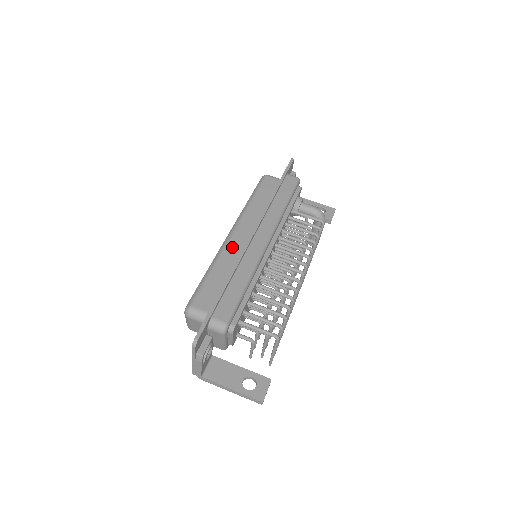
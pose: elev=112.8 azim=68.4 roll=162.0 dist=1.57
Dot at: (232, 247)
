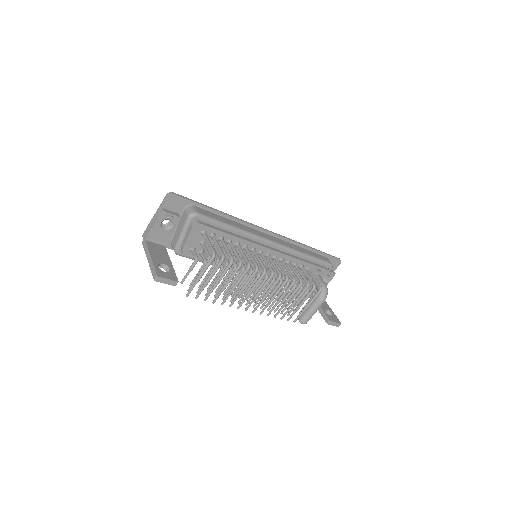
Dot at: occluded
